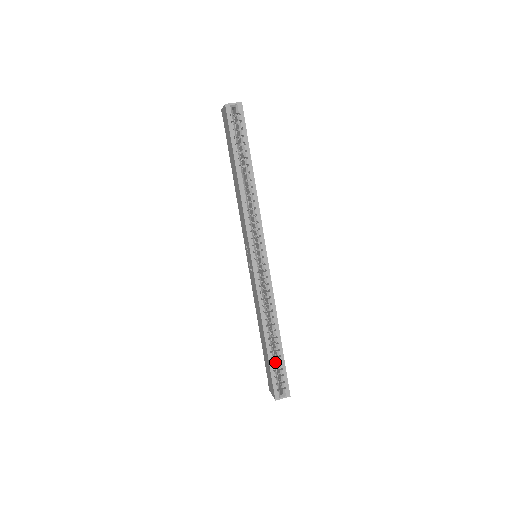
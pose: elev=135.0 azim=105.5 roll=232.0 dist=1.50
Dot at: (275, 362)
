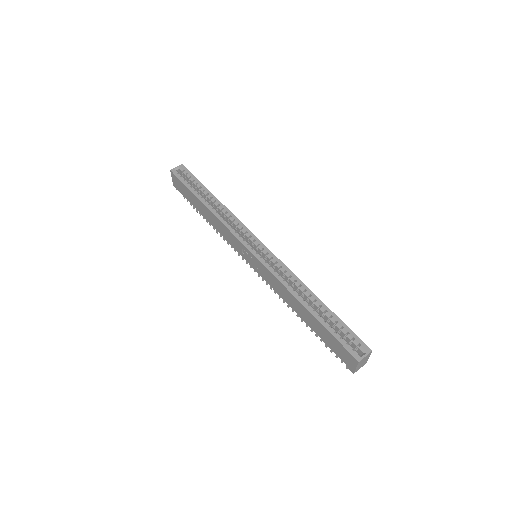
Dot at: occluded
